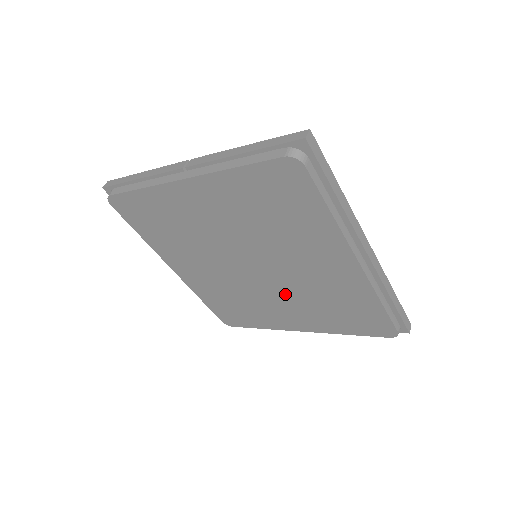
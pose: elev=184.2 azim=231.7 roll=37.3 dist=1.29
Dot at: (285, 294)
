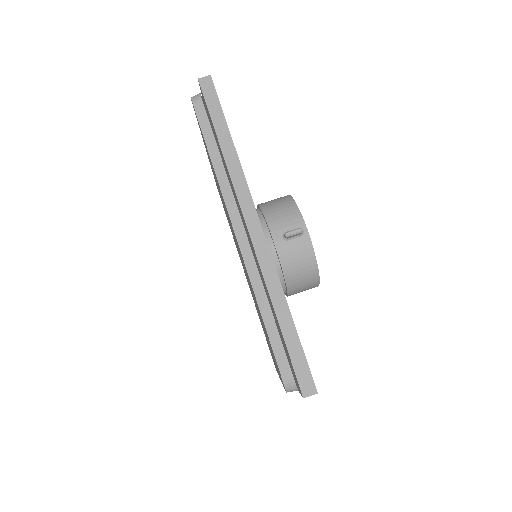
Dot at: occluded
